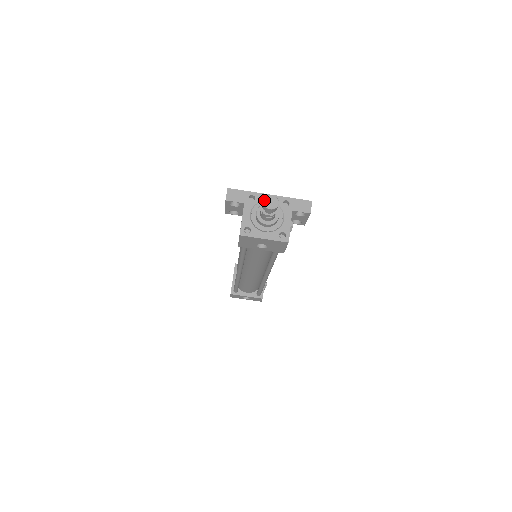
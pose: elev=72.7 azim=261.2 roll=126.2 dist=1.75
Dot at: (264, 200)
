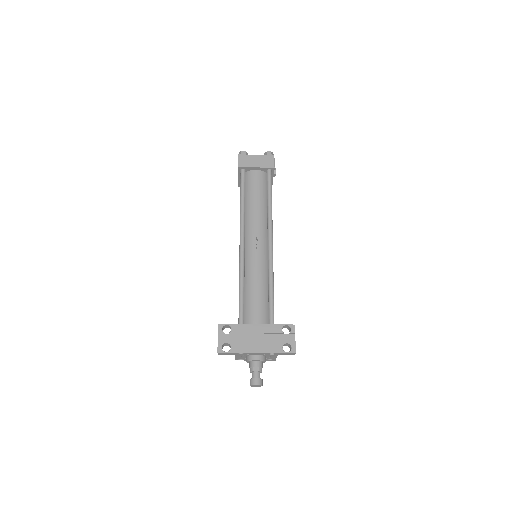
Dot at: occluded
